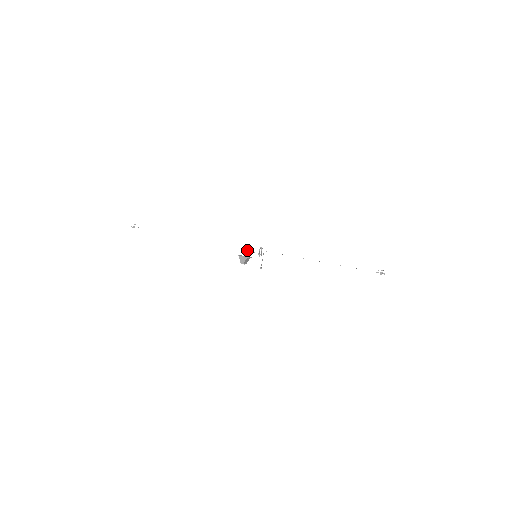
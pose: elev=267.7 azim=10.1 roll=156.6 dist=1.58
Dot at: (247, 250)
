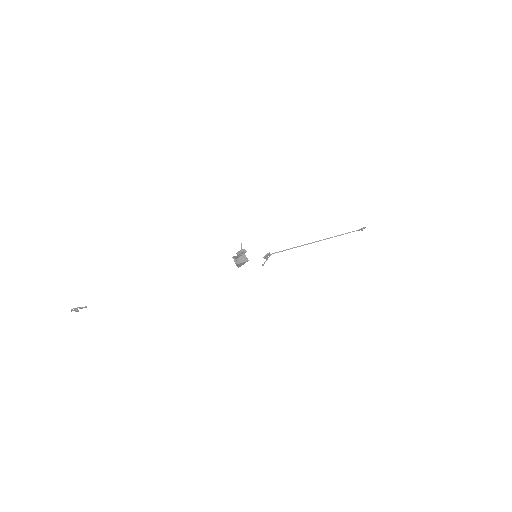
Dot at: (244, 253)
